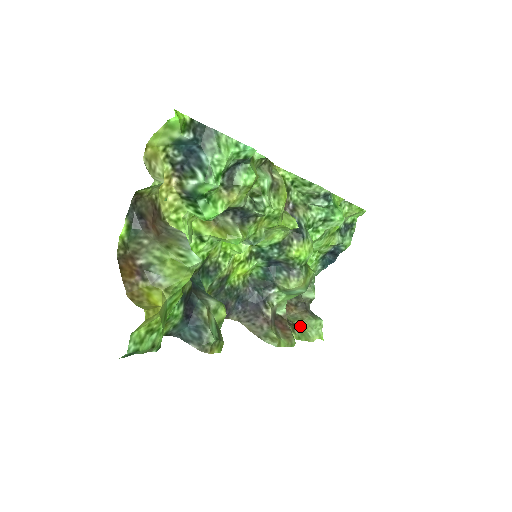
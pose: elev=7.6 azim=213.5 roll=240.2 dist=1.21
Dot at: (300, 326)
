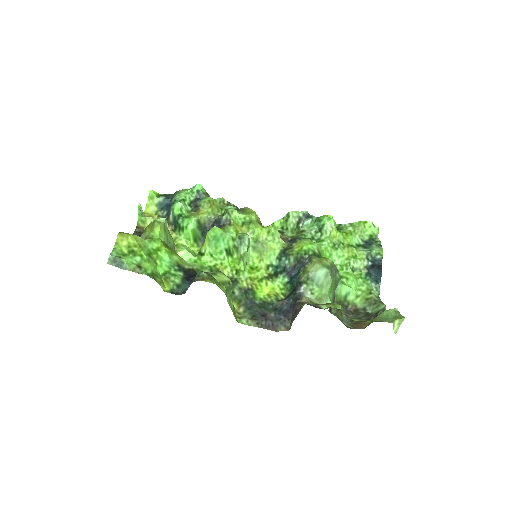
Dot at: occluded
